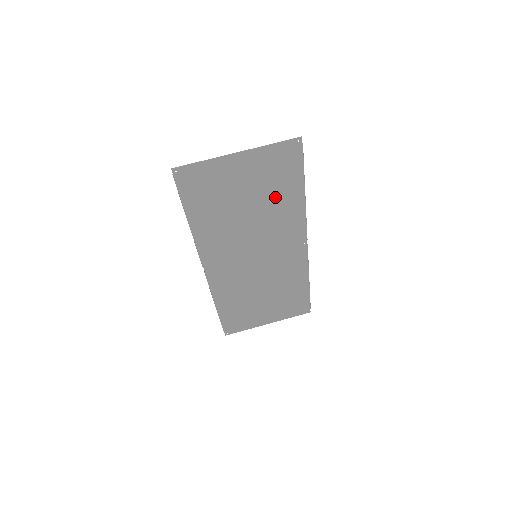
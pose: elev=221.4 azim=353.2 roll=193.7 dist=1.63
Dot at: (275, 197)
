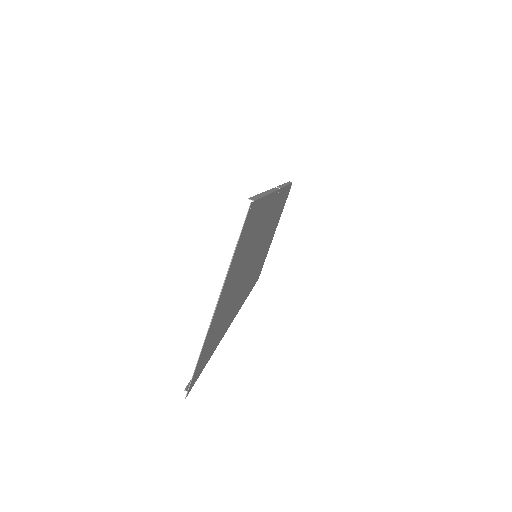
Dot at: (252, 239)
